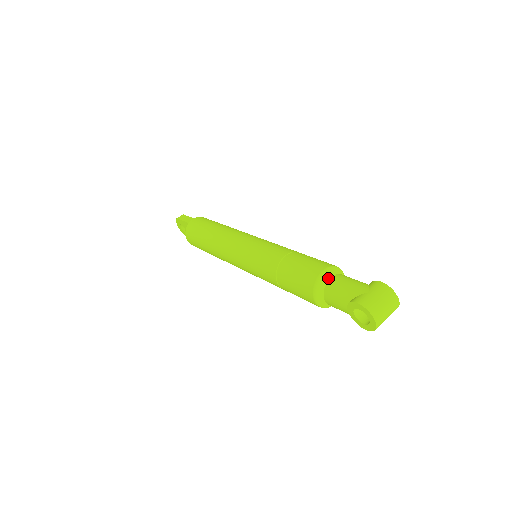
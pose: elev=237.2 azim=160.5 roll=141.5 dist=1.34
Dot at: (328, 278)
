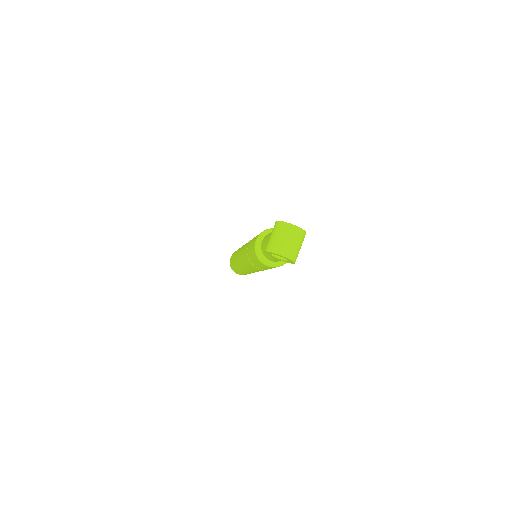
Dot at: occluded
